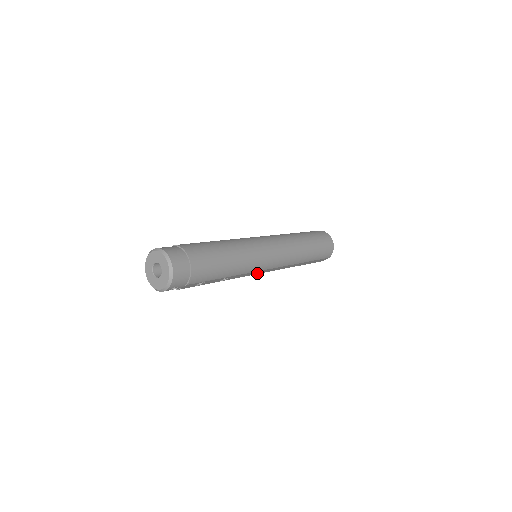
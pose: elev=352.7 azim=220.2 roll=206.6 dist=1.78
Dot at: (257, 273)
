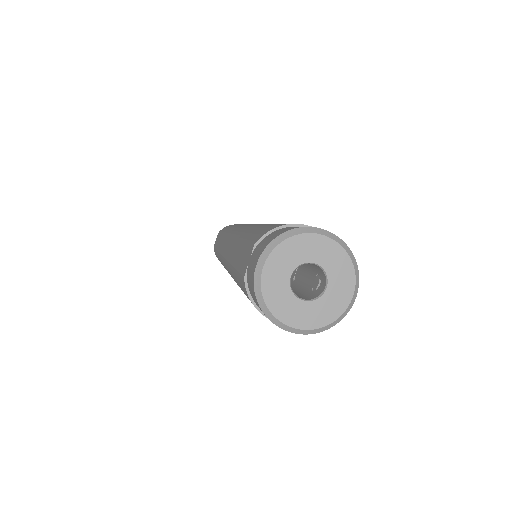
Dot at: occluded
